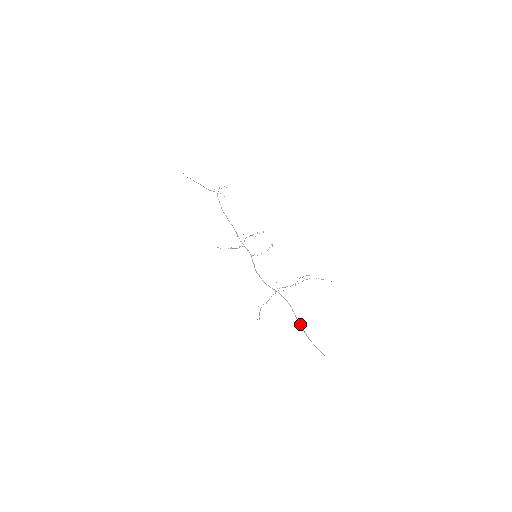
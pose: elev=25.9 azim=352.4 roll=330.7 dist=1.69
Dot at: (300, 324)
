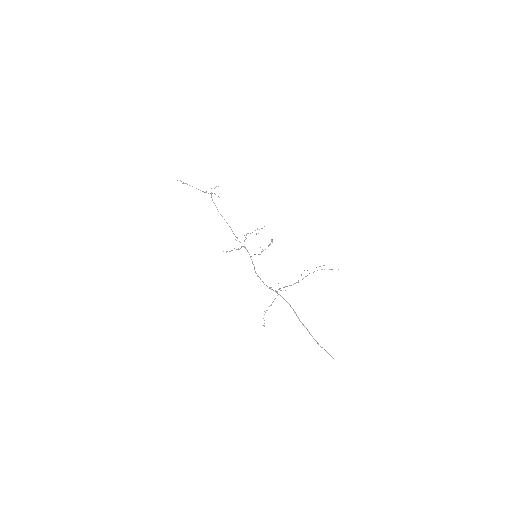
Dot at: (304, 326)
